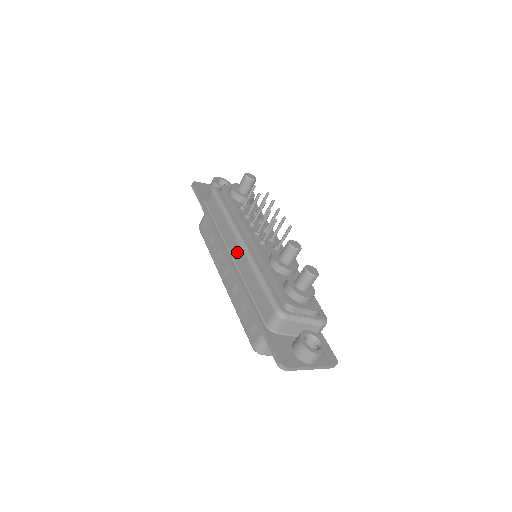
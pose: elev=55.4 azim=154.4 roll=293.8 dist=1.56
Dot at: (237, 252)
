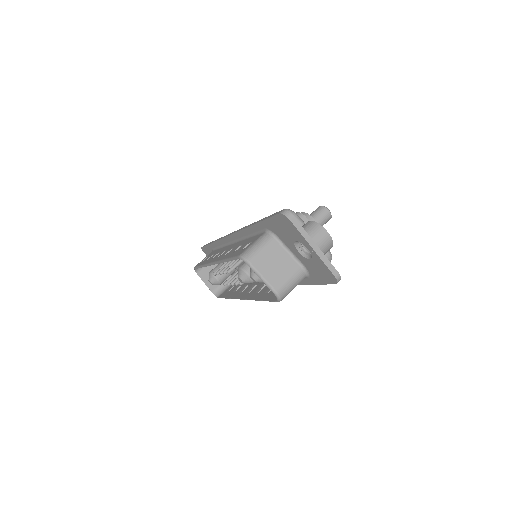
Dot at: occluded
